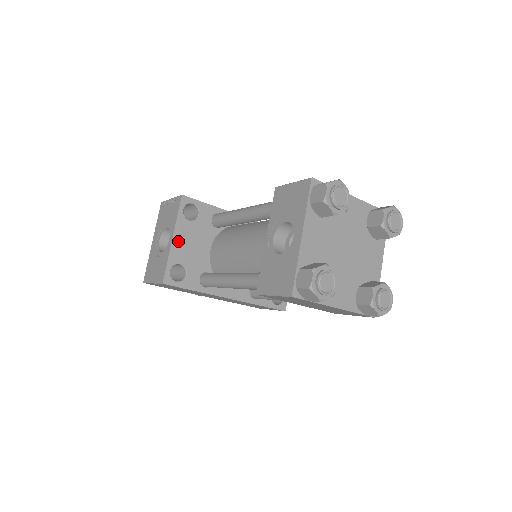
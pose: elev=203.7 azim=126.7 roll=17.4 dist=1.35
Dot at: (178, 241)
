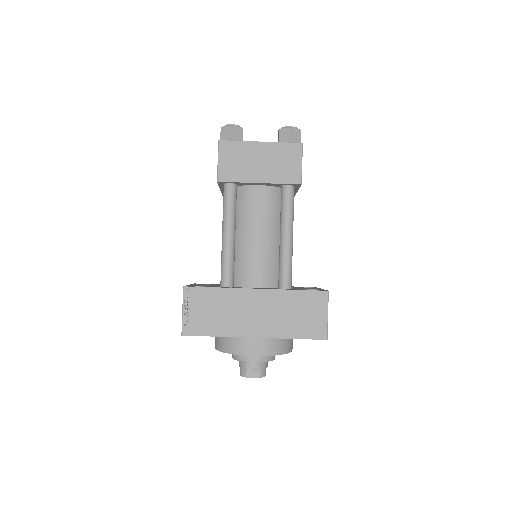
Dot at: occluded
